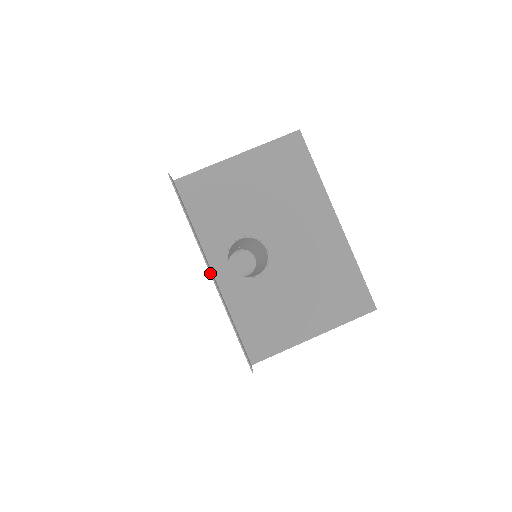
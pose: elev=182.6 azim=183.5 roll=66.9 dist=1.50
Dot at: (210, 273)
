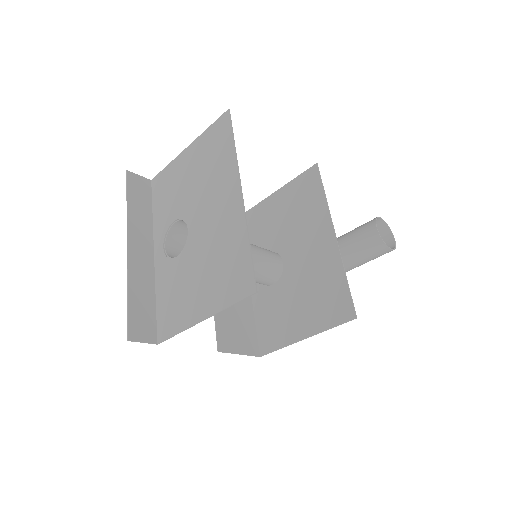
Dot at: (127, 248)
